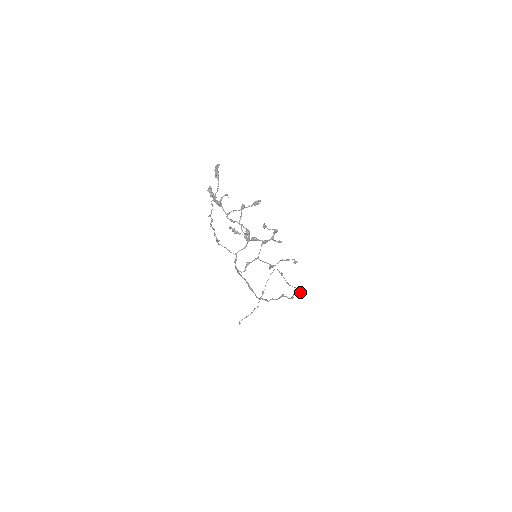
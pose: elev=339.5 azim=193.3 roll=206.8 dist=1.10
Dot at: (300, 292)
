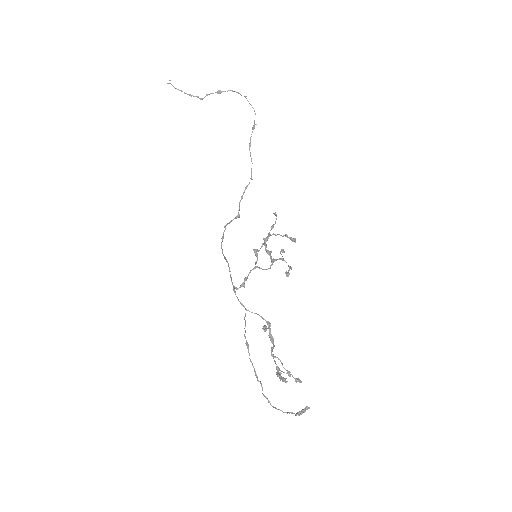
Dot at: occluded
